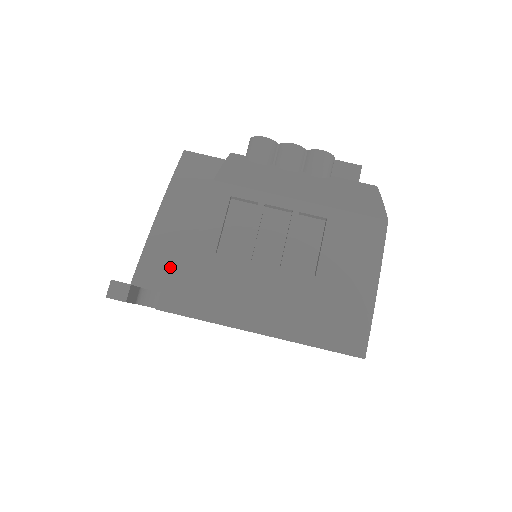
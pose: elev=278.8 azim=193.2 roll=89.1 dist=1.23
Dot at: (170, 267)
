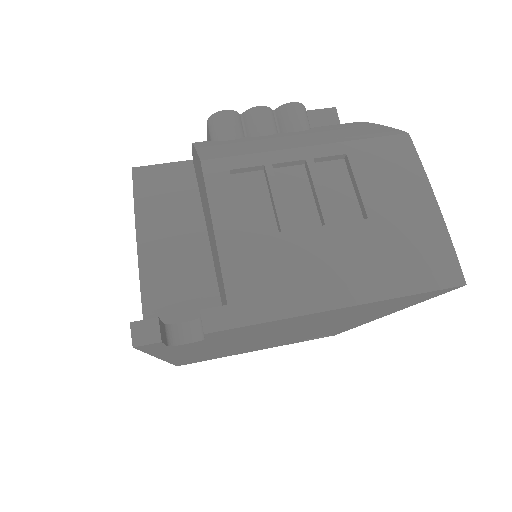
Dot at: (182, 292)
